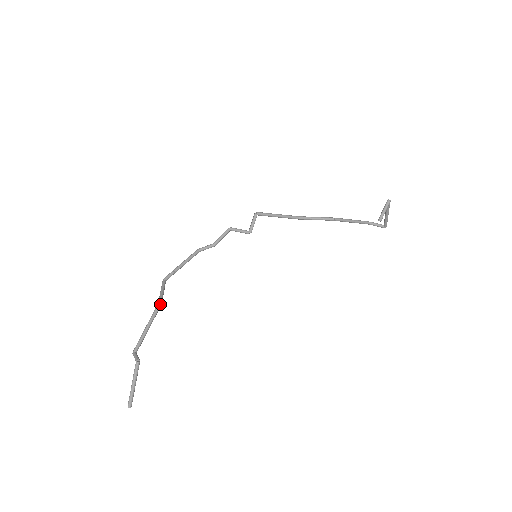
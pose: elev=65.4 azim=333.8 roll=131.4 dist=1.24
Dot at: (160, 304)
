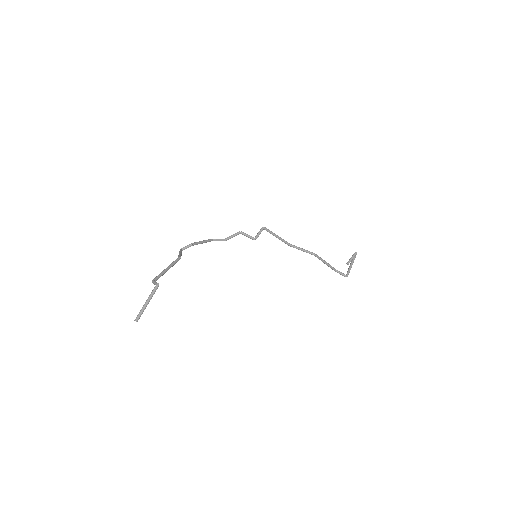
Dot at: (180, 258)
